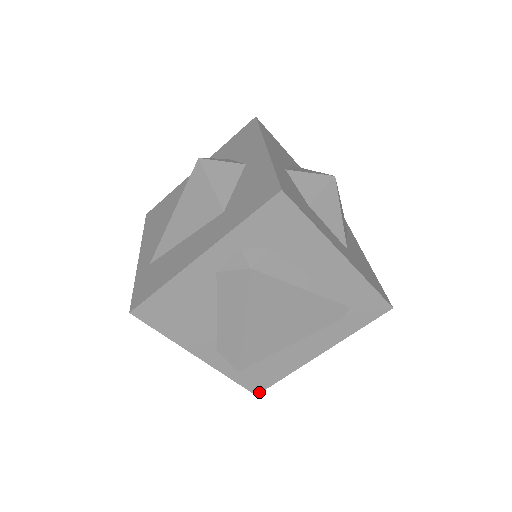
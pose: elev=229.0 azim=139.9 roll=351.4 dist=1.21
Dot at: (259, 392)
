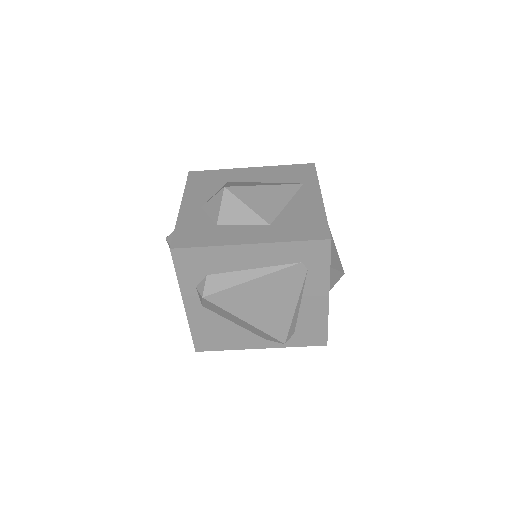
Dot at: (326, 342)
